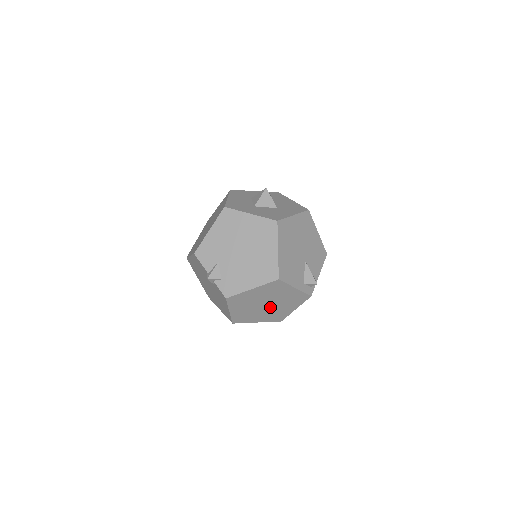
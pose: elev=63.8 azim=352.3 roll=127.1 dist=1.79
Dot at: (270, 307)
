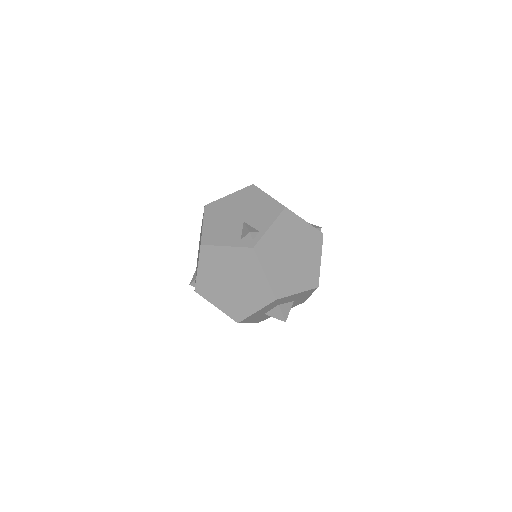
Dot at: (240, 284)
